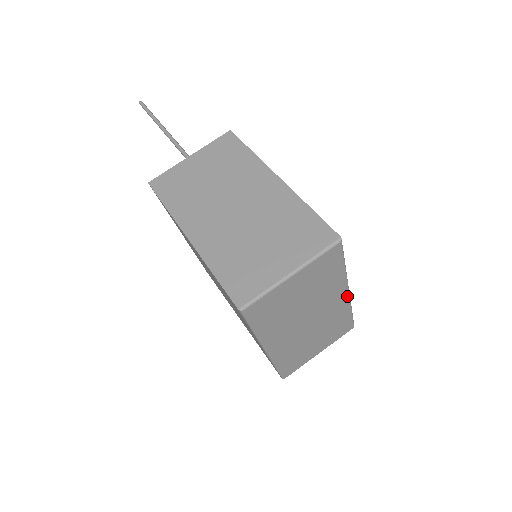
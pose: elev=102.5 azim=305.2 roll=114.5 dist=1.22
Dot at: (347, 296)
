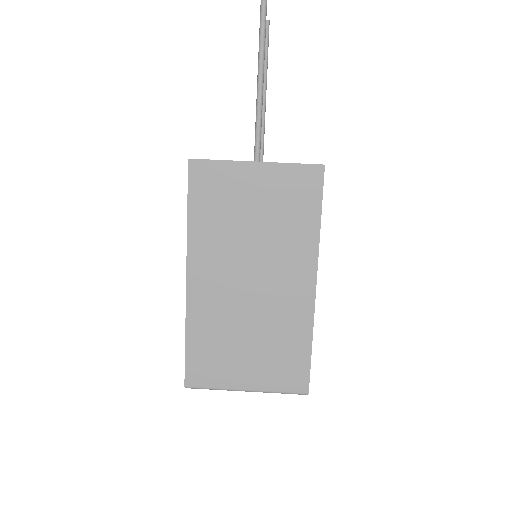
Dot at: occluded
